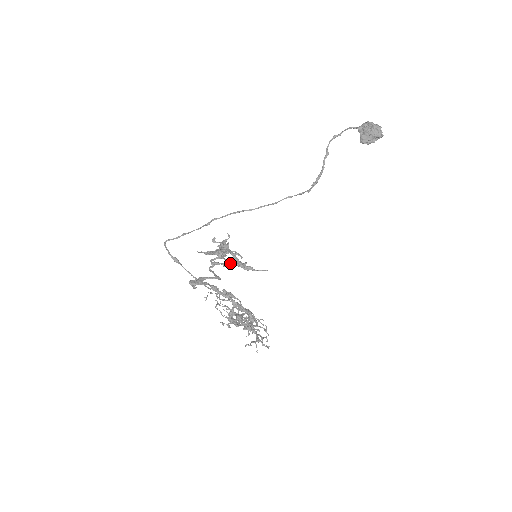
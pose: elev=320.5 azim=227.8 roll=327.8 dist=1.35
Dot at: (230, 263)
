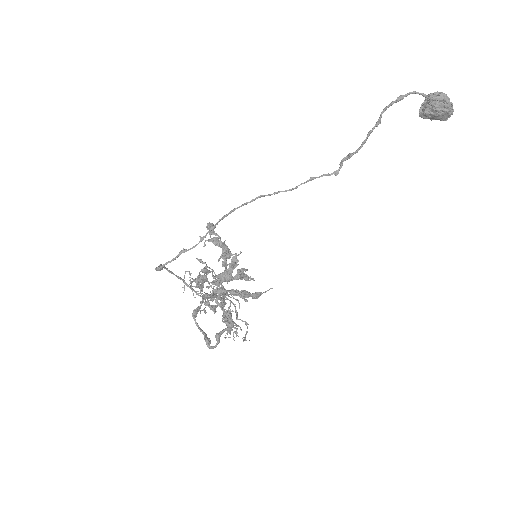
Dot at: (243, 298)
